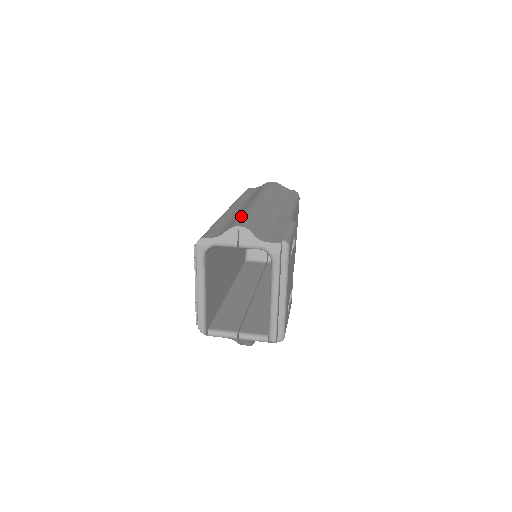
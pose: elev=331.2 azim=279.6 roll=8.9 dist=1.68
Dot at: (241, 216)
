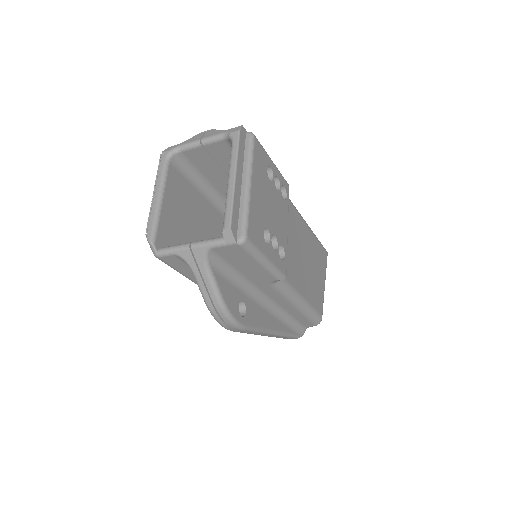
Dot at: occluded
